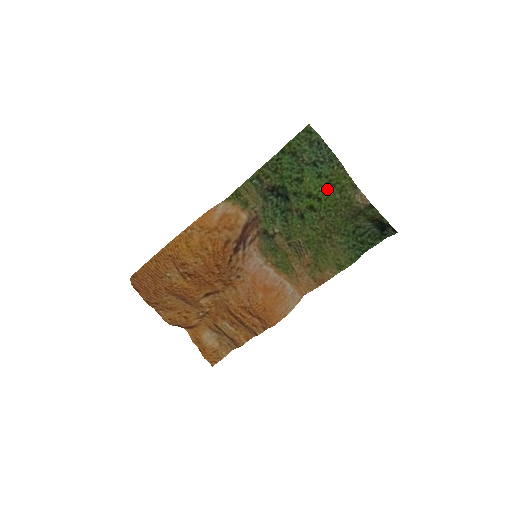
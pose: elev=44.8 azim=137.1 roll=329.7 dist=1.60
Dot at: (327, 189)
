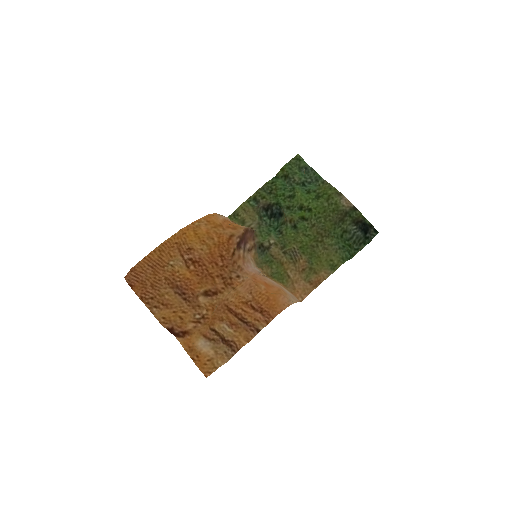
Dot at: (316, 201)
